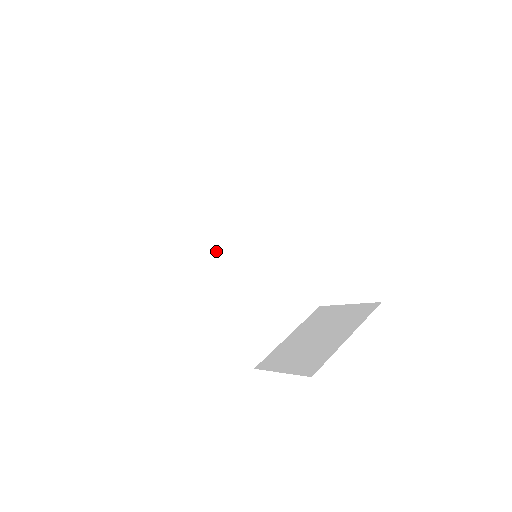
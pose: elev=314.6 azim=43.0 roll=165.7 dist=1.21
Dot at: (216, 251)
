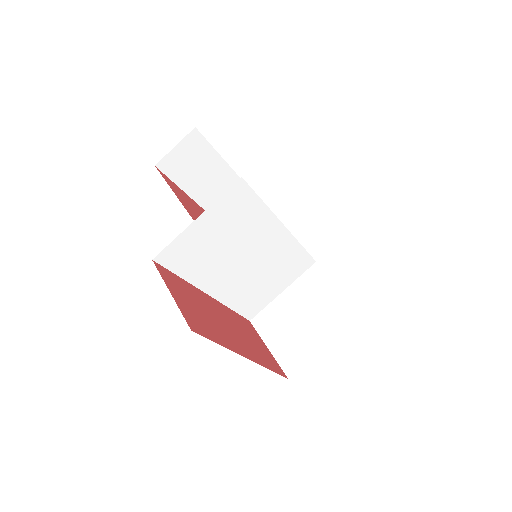
Dot at: (216, 266)
